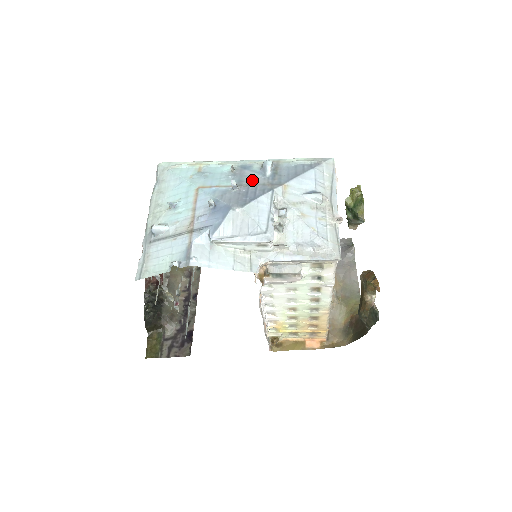
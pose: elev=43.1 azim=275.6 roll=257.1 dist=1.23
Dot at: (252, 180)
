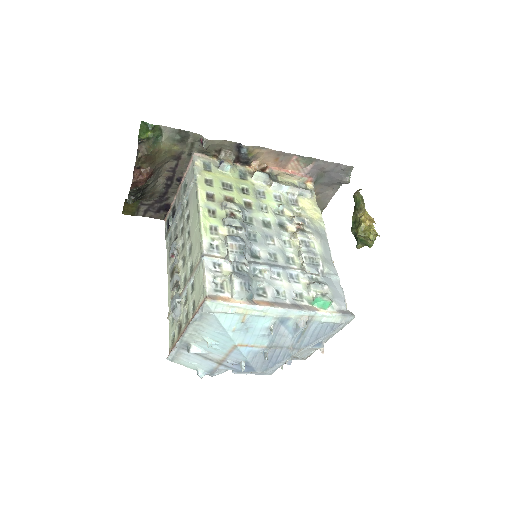
Dot at: (282, 342)
